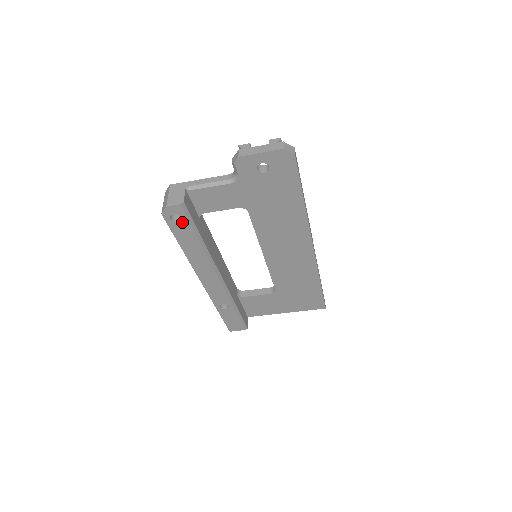
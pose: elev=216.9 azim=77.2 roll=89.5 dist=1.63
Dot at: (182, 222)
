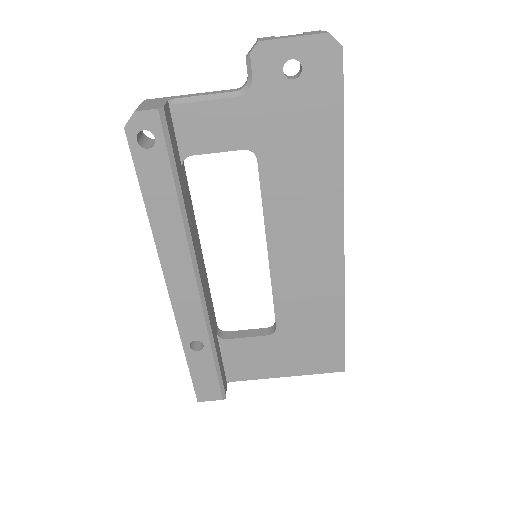
Dot at: (155, 150)
